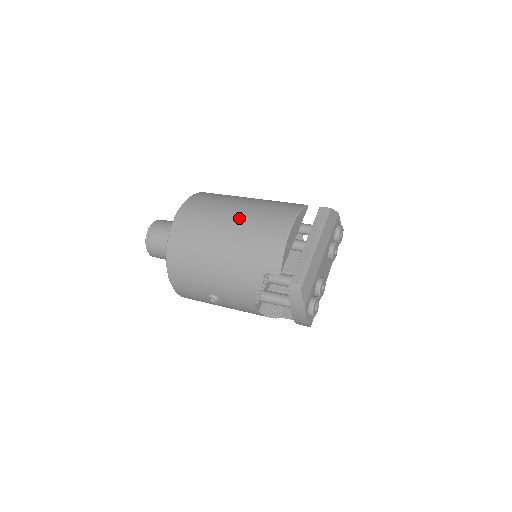
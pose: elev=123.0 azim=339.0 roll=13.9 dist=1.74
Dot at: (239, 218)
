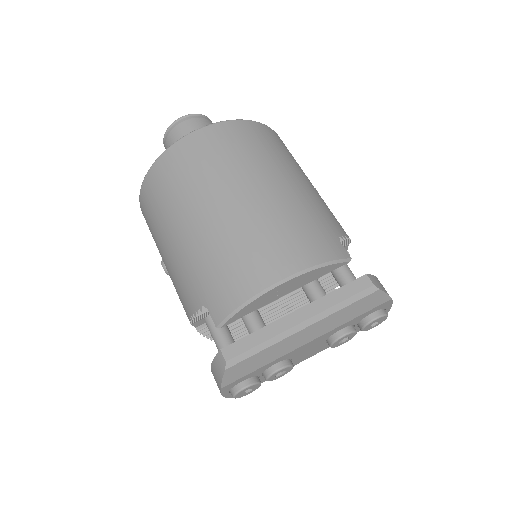
Dot at: (240, 207)
